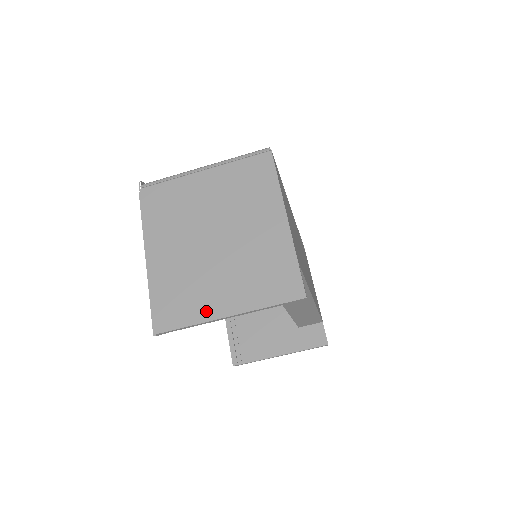
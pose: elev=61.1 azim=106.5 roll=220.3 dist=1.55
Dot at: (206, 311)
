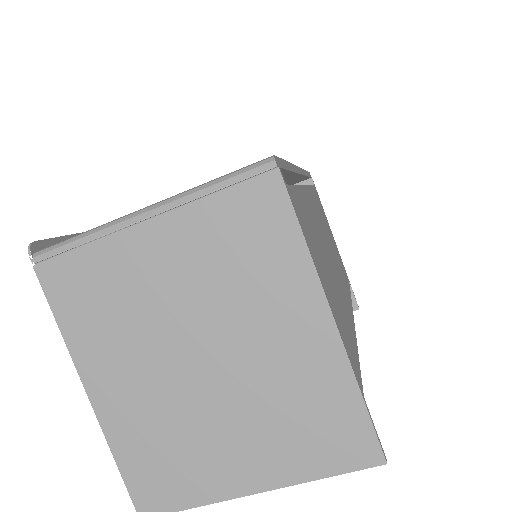
Dot at: (215, 486)
